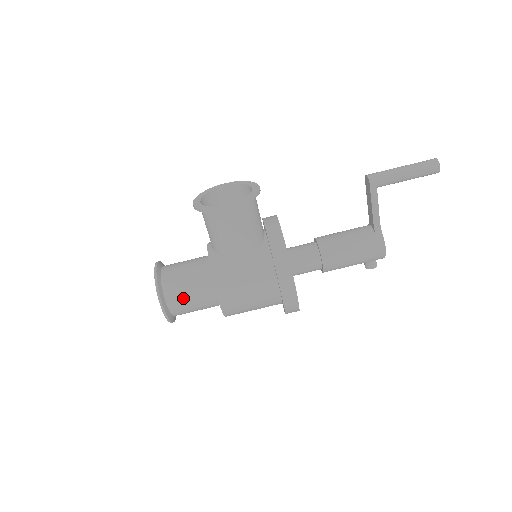
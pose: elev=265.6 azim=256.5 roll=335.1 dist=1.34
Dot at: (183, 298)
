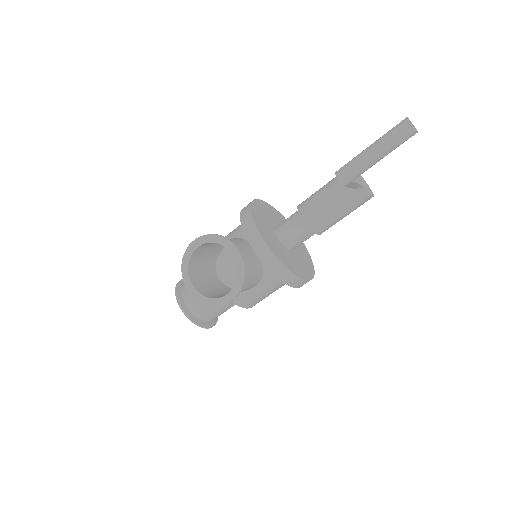
Dot at: (220, 314)
